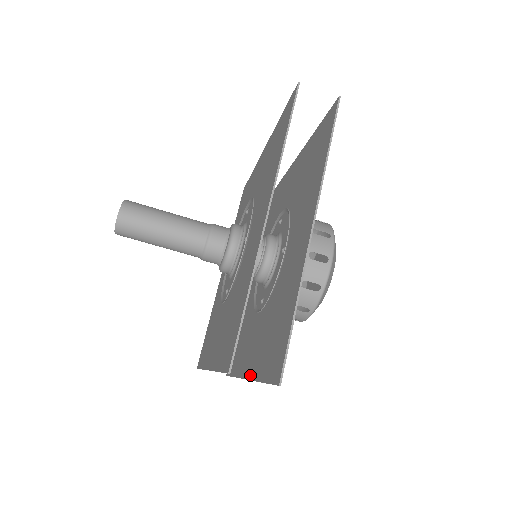
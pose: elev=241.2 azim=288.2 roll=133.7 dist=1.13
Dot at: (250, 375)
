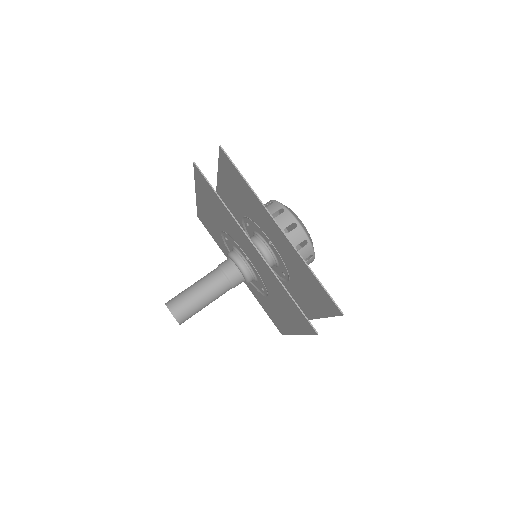
Dot at: (318, 316)
